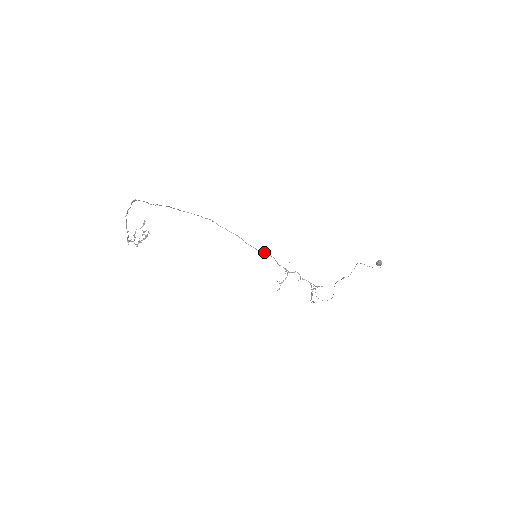
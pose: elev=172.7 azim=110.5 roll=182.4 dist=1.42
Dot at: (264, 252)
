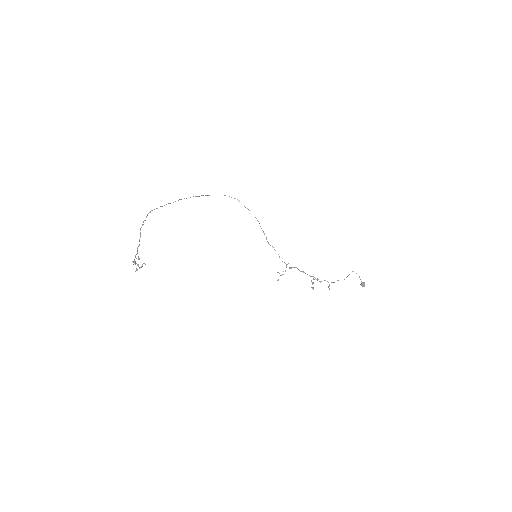
Dot at: occluded
